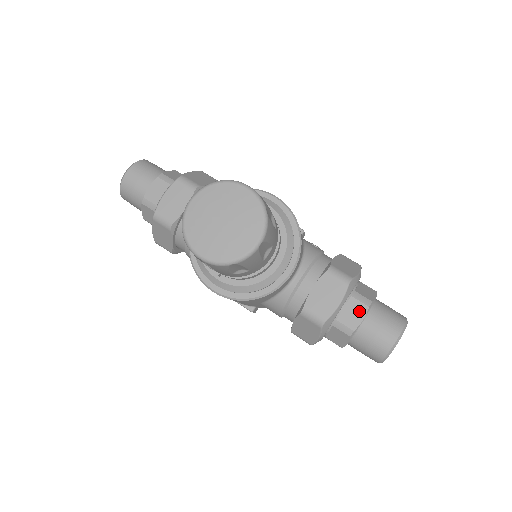
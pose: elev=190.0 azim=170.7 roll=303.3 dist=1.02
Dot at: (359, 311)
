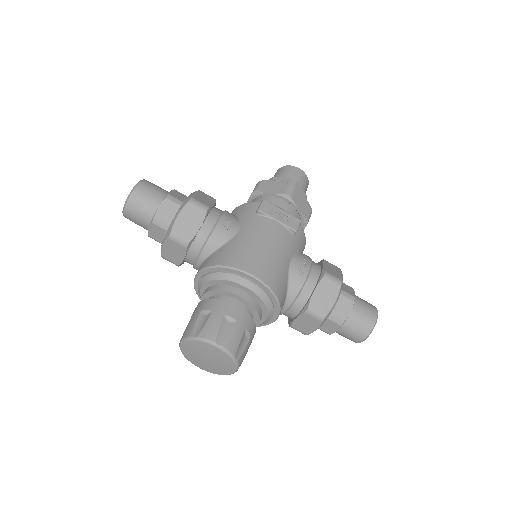
Dot at: (334, 327)
